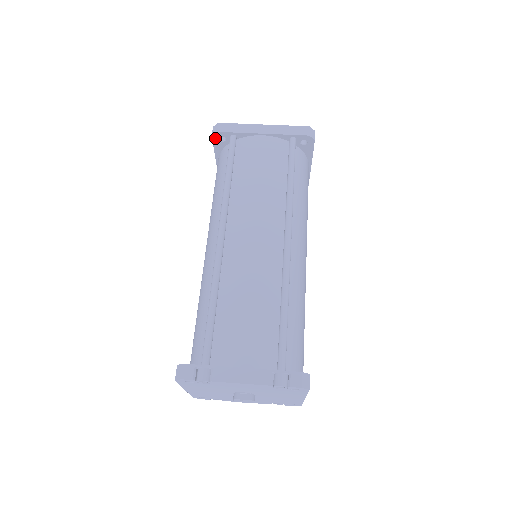
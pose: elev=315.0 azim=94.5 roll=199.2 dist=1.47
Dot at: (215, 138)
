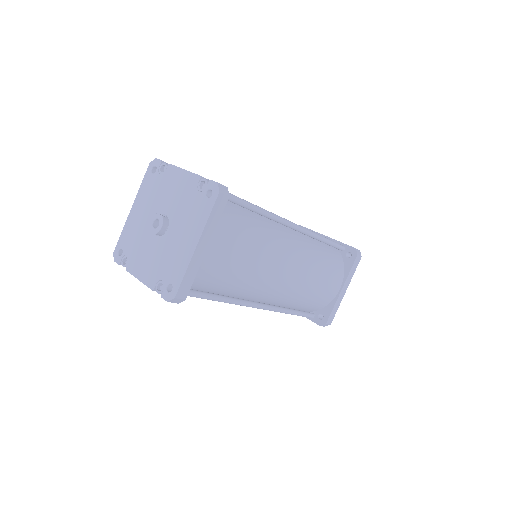
Dot at: occluded
